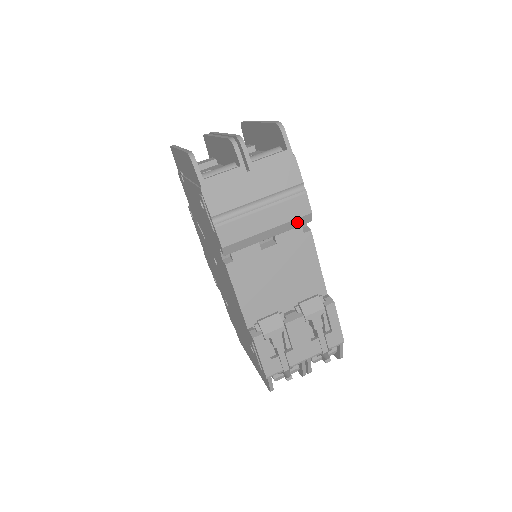
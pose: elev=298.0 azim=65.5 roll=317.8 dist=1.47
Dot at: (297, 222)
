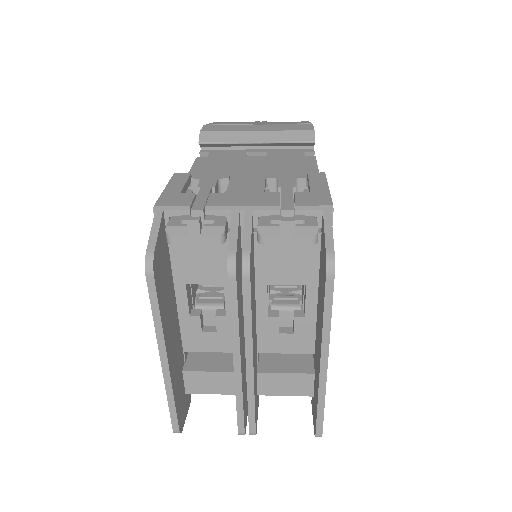
Dot at: (295, 136)
